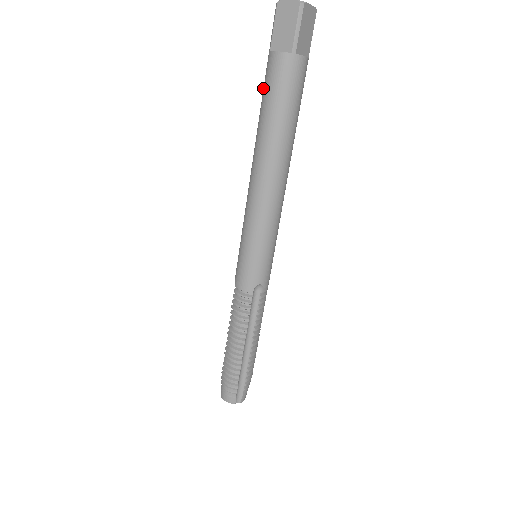
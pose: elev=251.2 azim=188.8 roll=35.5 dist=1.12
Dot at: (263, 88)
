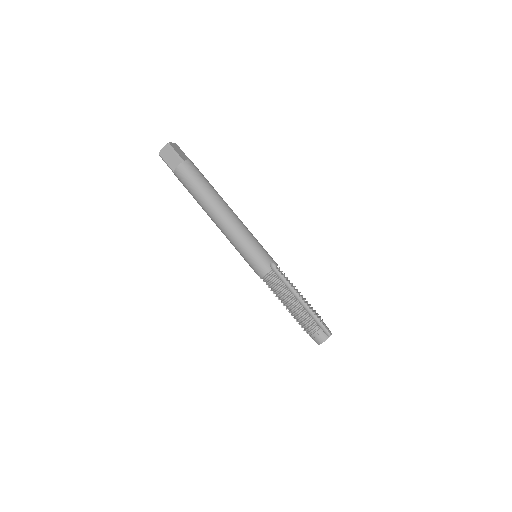
Dot at: (185, 187)
